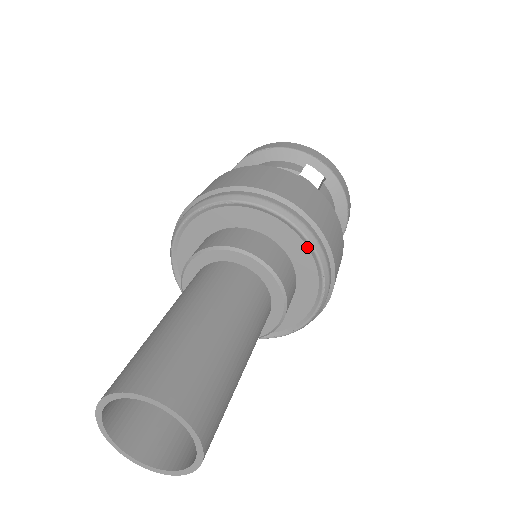
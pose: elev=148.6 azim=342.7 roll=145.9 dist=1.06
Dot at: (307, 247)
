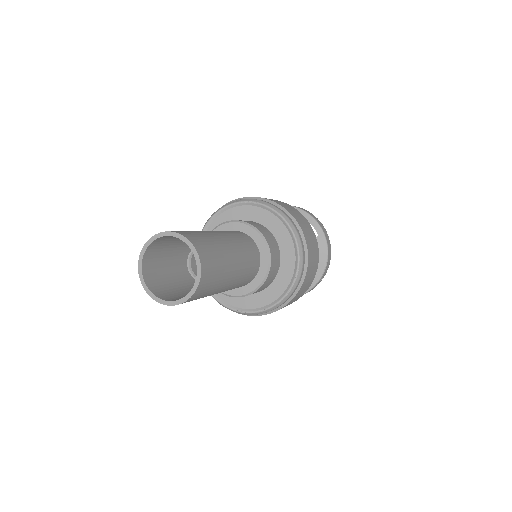
Dot at: (294, 245)
